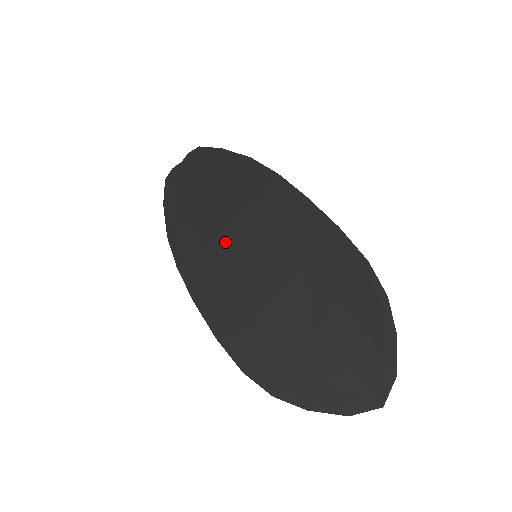
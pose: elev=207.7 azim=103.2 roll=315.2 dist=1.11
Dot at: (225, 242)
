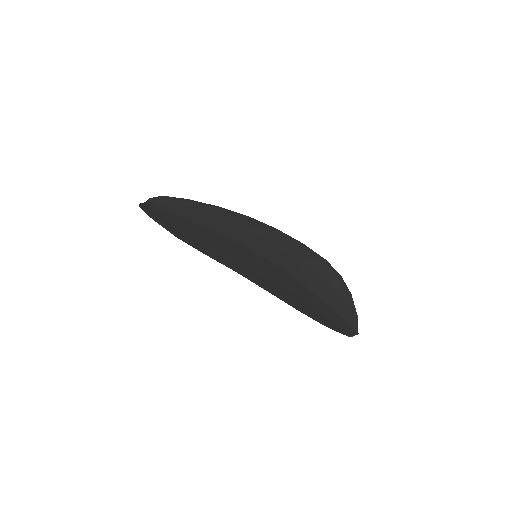
Dot at: (232, 245)
